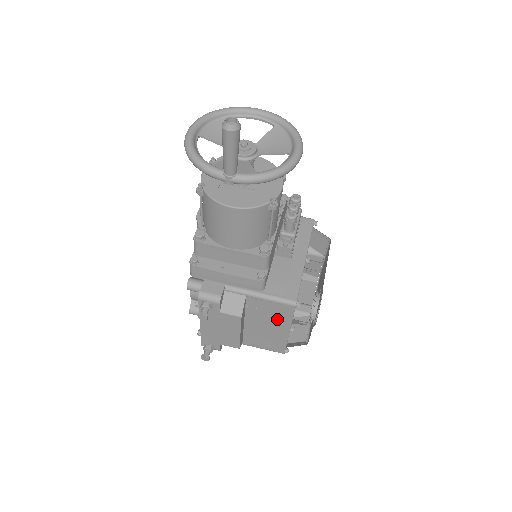
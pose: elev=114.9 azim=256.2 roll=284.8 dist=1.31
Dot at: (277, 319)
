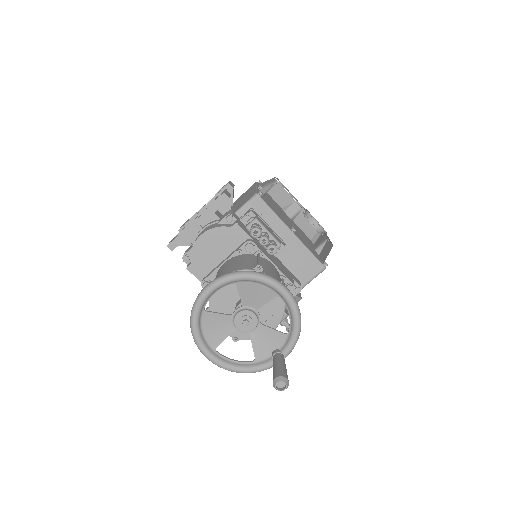
Dot at: occluded
